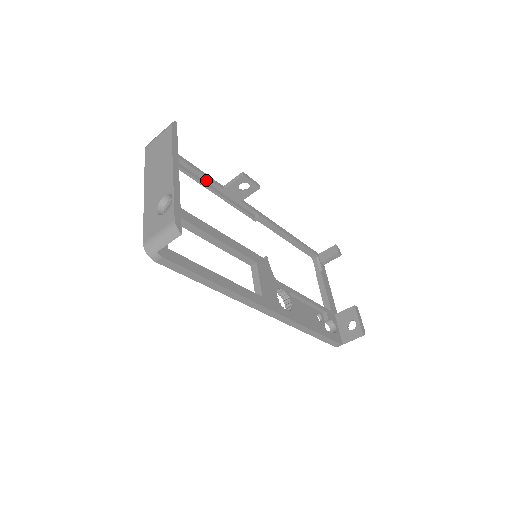
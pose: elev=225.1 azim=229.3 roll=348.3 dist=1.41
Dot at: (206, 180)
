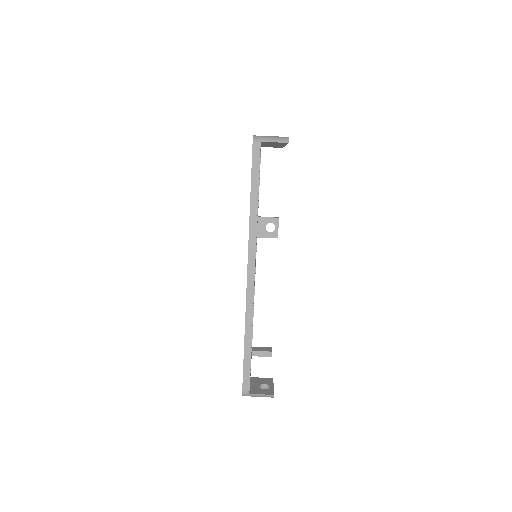
Dot at: occluded
